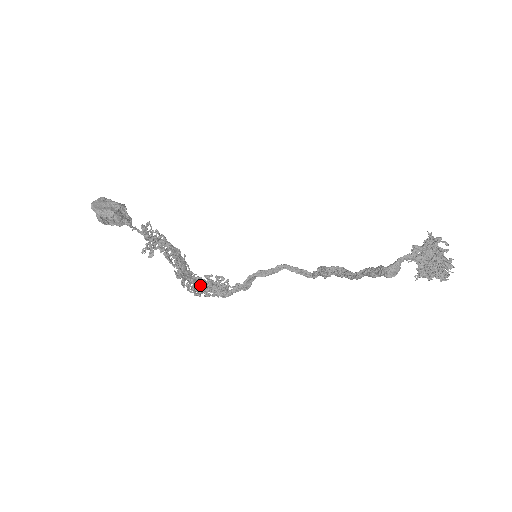
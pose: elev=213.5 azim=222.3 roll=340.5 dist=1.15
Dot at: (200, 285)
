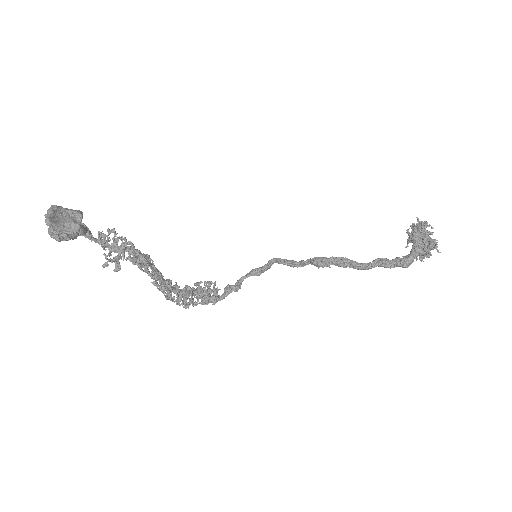
Dot at: (192, 296)
